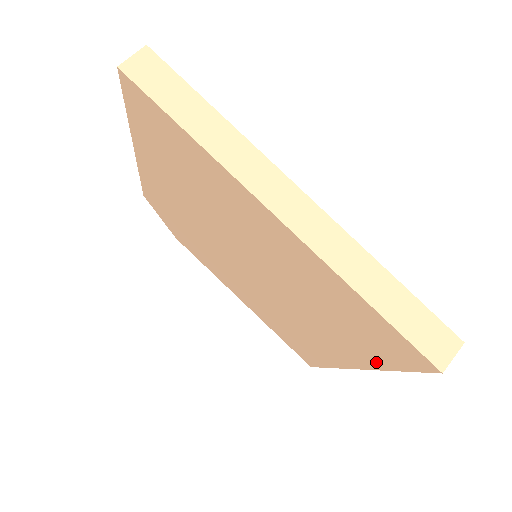
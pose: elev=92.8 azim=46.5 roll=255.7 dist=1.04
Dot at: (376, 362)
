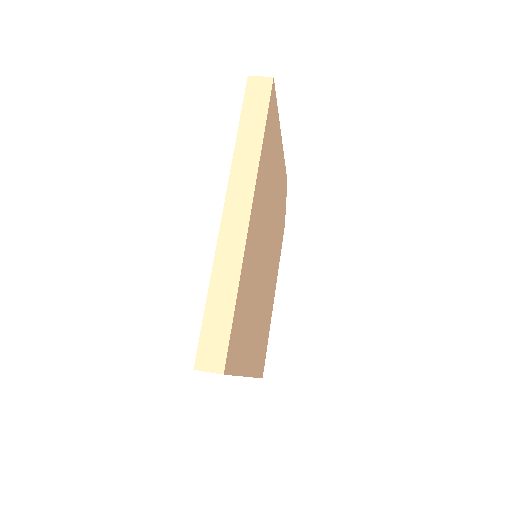
Dot at: occluded
